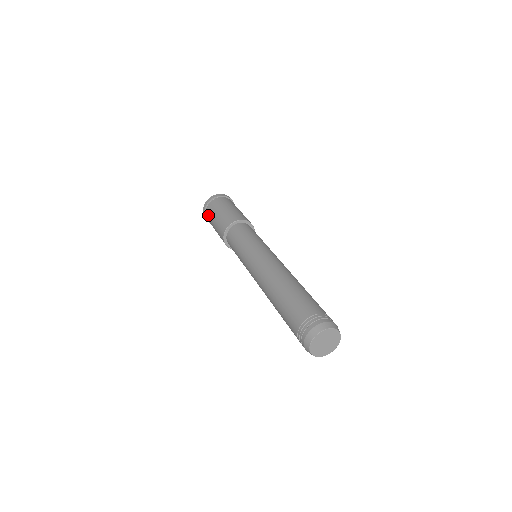
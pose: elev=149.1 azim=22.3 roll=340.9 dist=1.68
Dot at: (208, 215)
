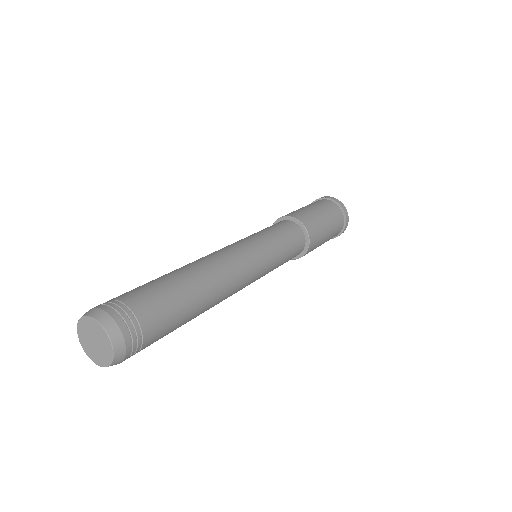
Dot at: occluded
